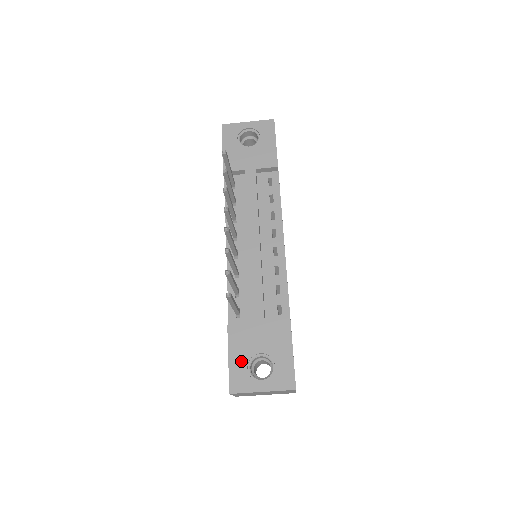
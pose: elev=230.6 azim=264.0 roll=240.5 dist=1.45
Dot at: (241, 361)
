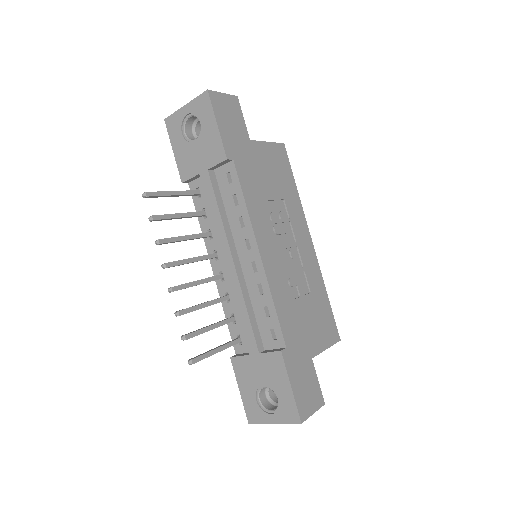
Dot at: (249, 393)
